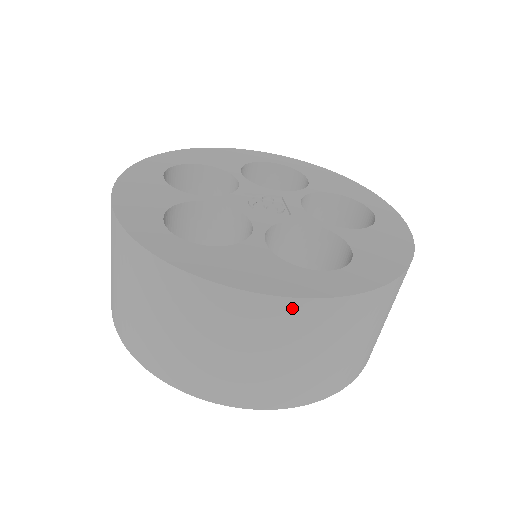
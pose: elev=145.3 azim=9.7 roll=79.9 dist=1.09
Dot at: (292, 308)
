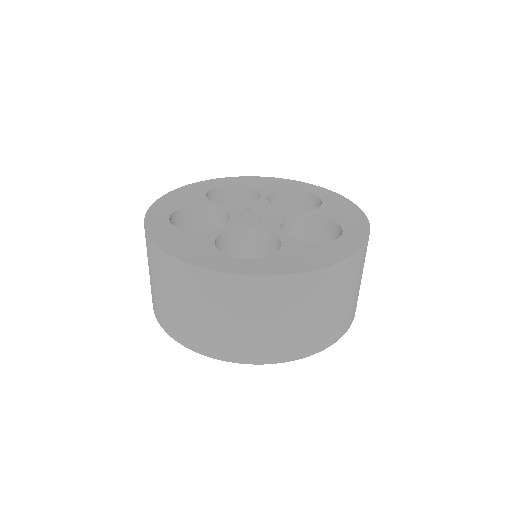
Dot at: (191, 272)
